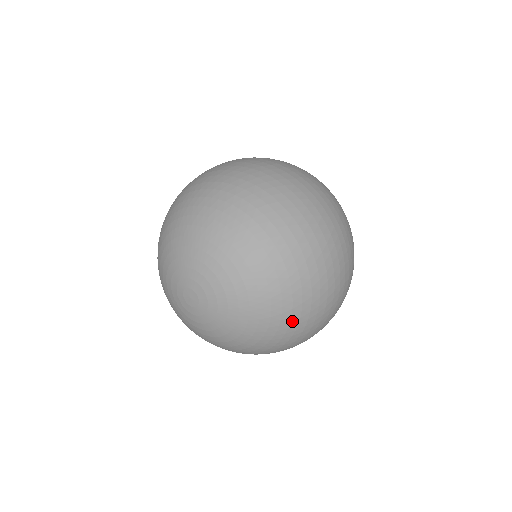
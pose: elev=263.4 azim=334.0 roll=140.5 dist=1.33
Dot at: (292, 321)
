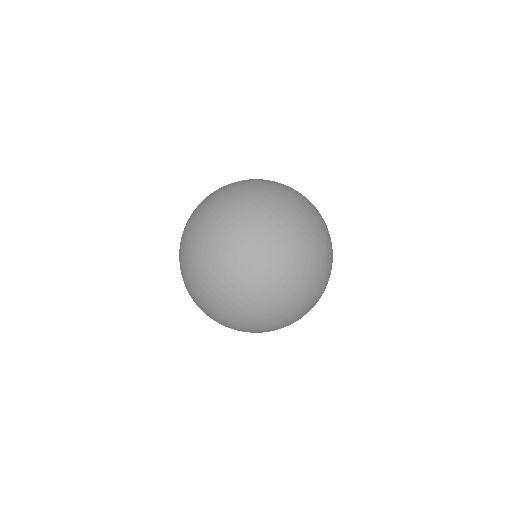
Dot at: occluded
